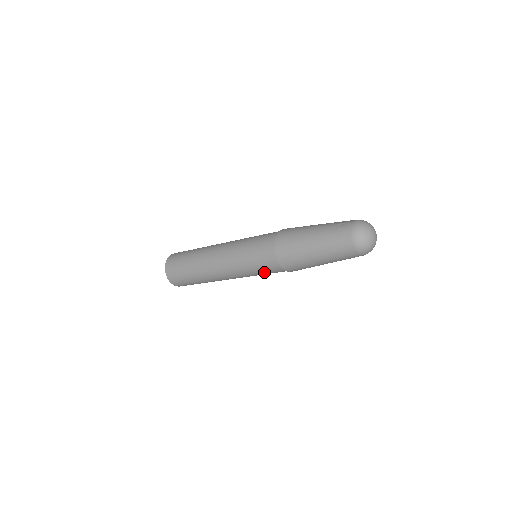
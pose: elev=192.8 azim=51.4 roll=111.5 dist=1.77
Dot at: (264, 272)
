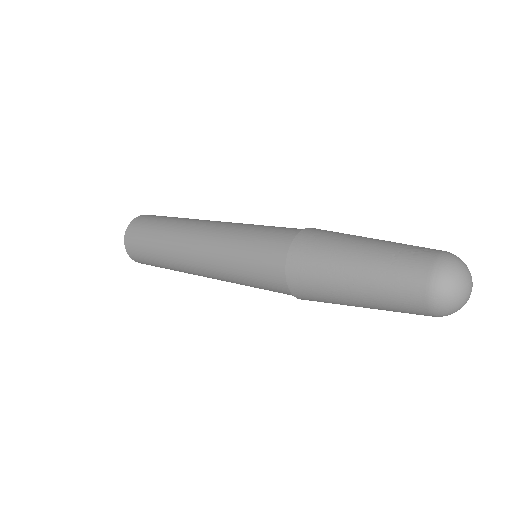
Dot at: (255, 279)
